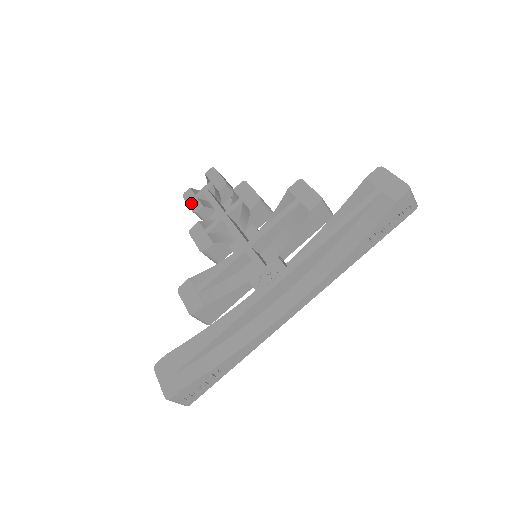
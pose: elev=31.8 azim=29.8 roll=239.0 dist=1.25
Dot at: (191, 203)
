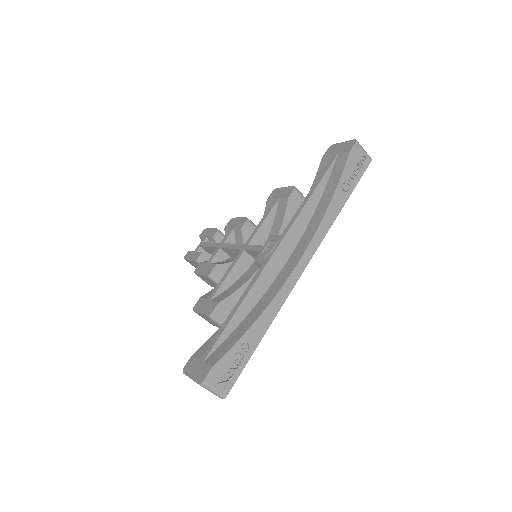
Dot at: (192, 257)
